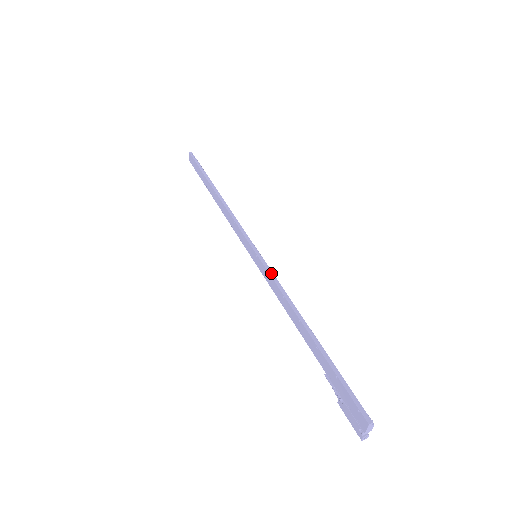
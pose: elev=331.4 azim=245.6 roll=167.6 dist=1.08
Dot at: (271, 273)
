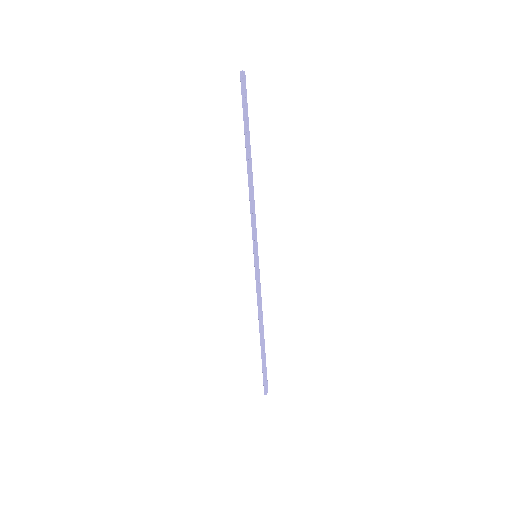
Dot at: (257, 285)
